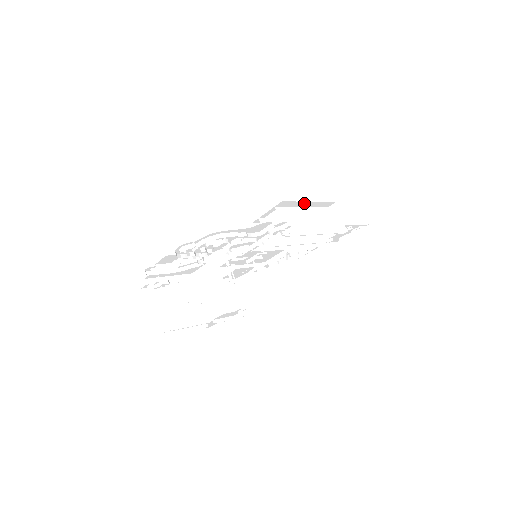
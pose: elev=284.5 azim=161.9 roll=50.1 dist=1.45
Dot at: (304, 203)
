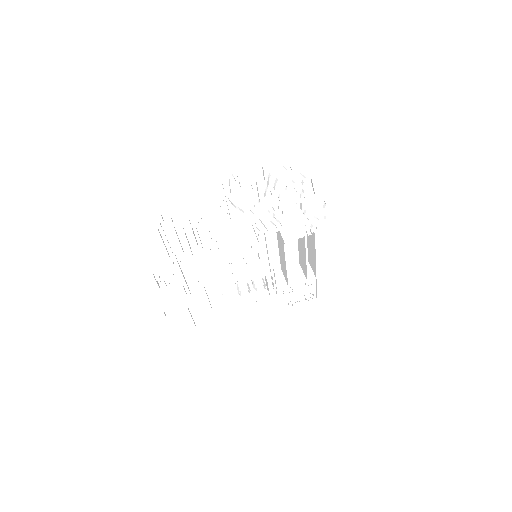
Dot at: occluded
